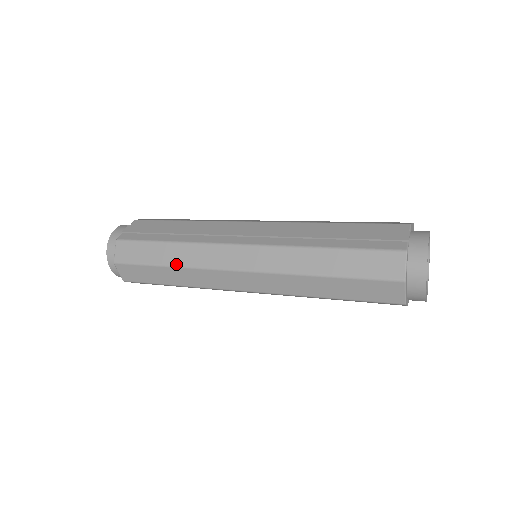
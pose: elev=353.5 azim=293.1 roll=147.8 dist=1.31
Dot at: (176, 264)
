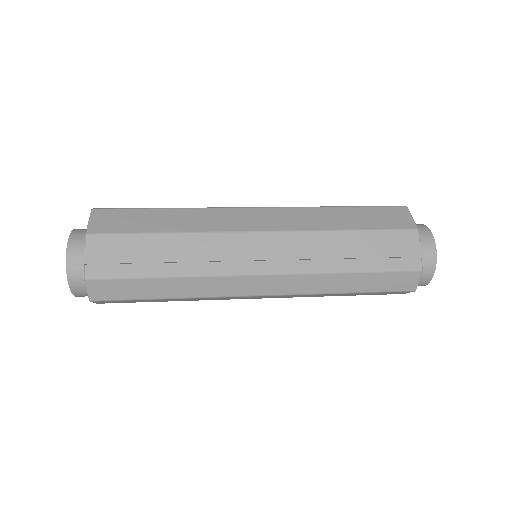
Dot at: (181, 297)
